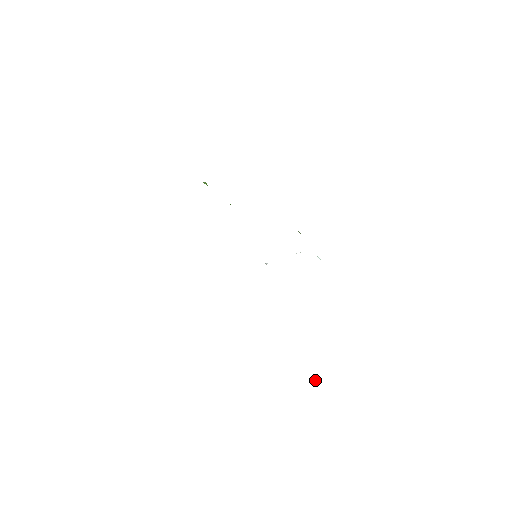
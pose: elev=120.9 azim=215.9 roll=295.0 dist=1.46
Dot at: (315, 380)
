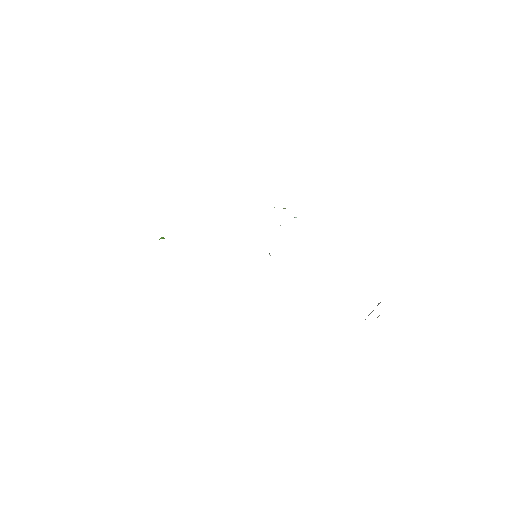
Dot at: (379, 303)
